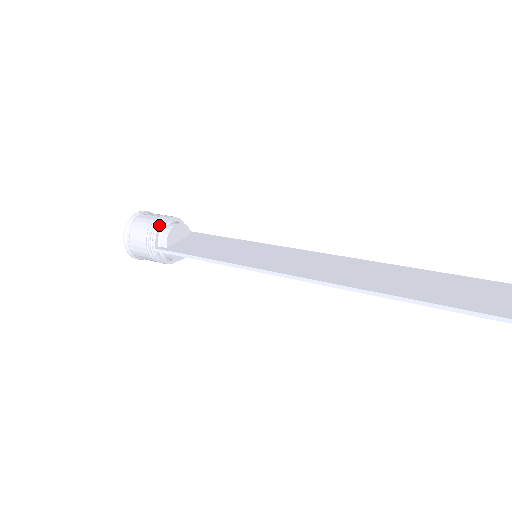
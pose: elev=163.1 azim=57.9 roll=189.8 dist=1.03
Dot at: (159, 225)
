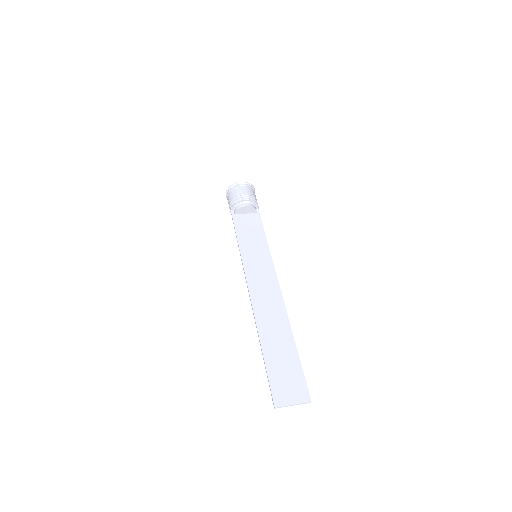
Dot at: (238, 201)
